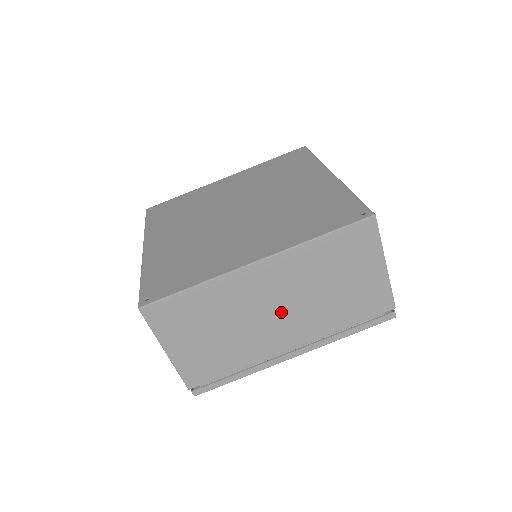
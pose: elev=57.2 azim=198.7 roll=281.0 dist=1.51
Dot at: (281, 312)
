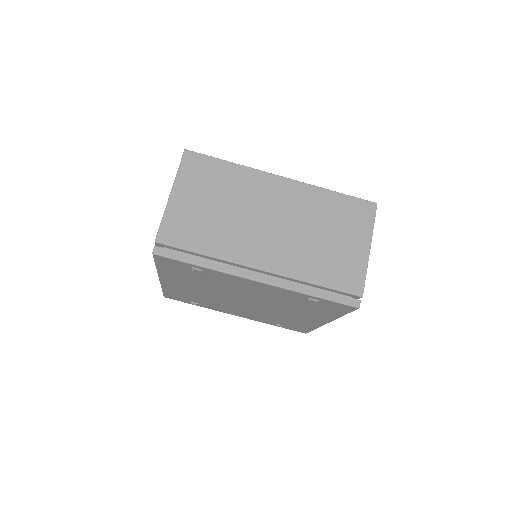
Dot at: (274, 228)
